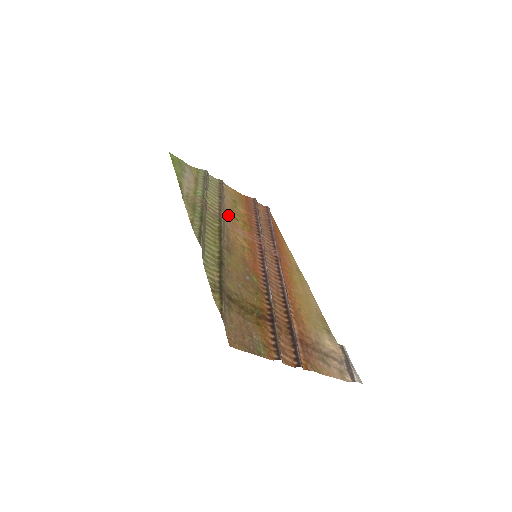
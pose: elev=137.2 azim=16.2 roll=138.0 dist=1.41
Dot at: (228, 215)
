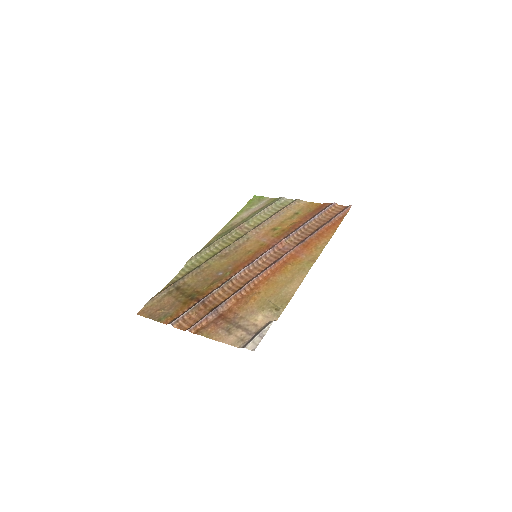
Dot at: (265, 229)
